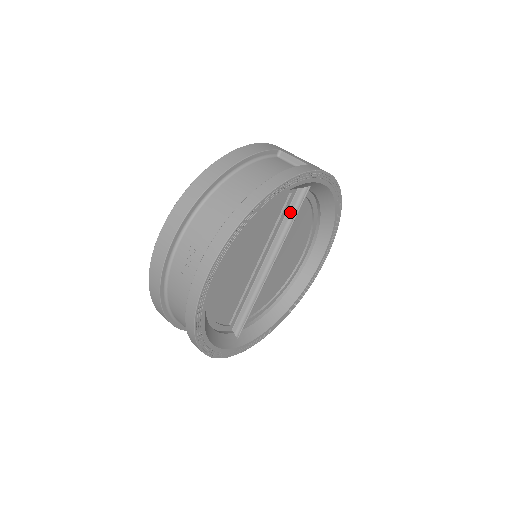
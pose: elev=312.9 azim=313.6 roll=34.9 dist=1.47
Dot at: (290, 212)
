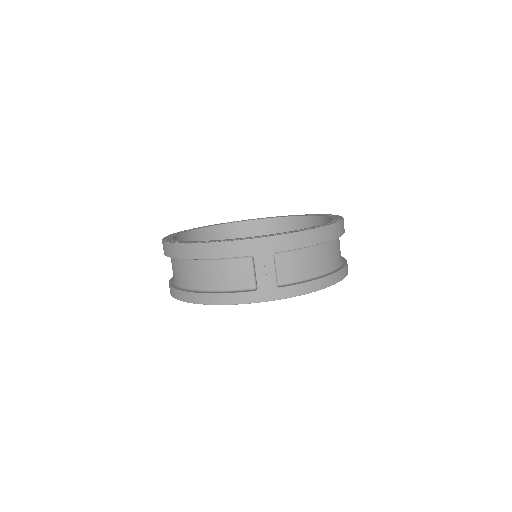
Dot at: occluded
